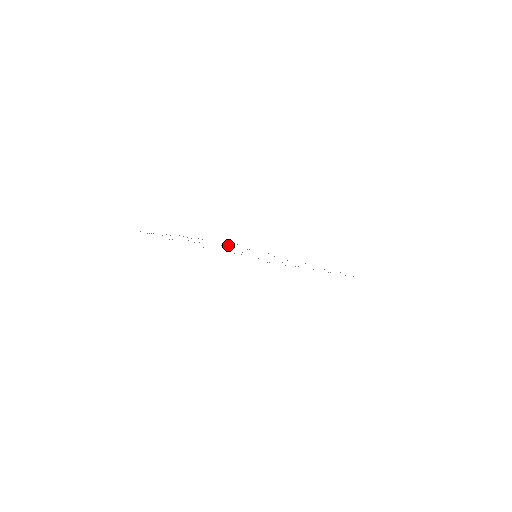
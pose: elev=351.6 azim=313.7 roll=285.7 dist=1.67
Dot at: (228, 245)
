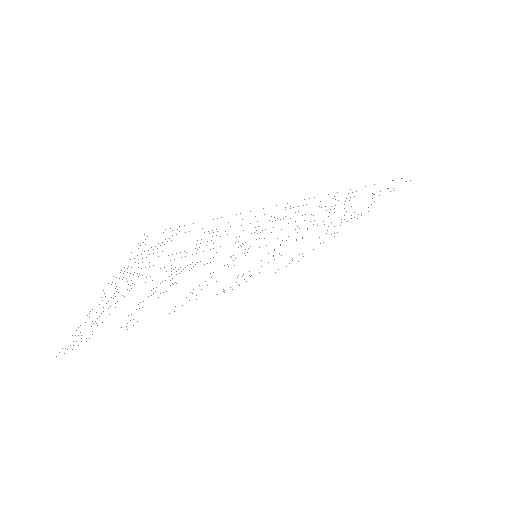
Dot at: occluded
